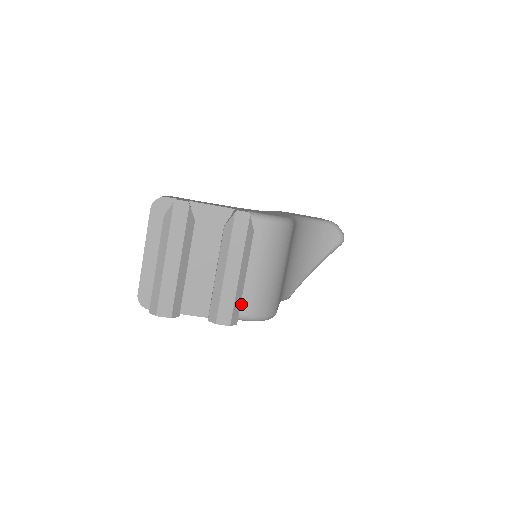
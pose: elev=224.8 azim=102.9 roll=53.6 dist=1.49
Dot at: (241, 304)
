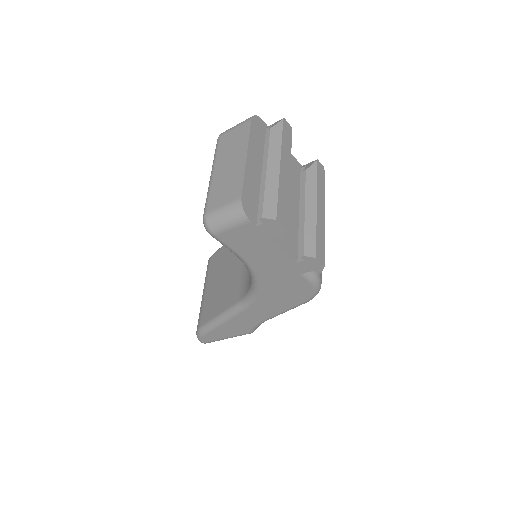
Dot at: occluded
